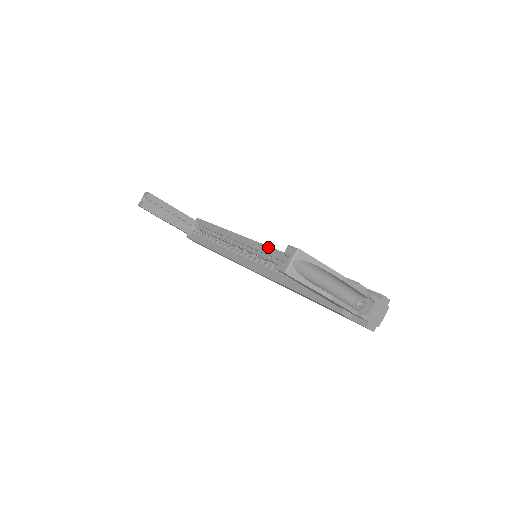
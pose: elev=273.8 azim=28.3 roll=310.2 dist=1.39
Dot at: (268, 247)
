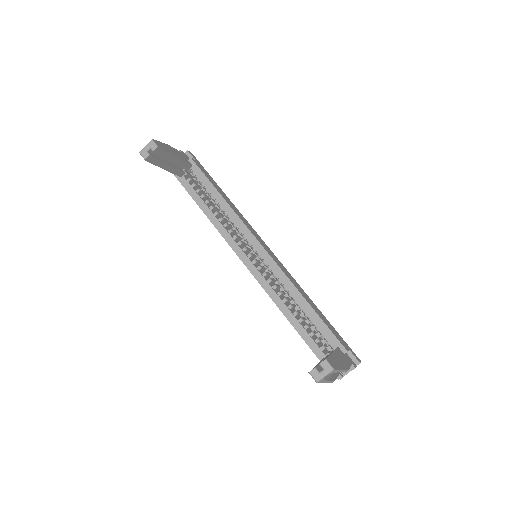
Dot at: (273, 261)
